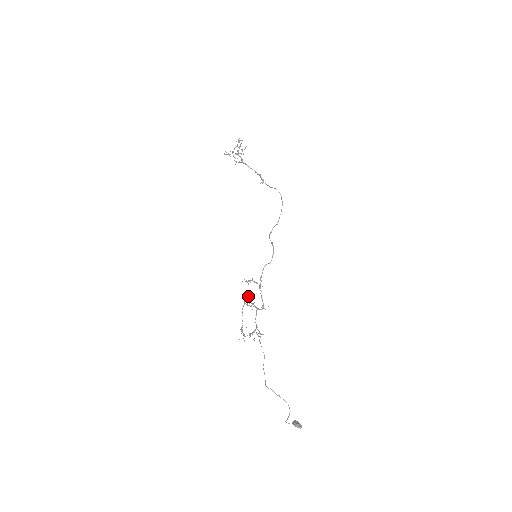
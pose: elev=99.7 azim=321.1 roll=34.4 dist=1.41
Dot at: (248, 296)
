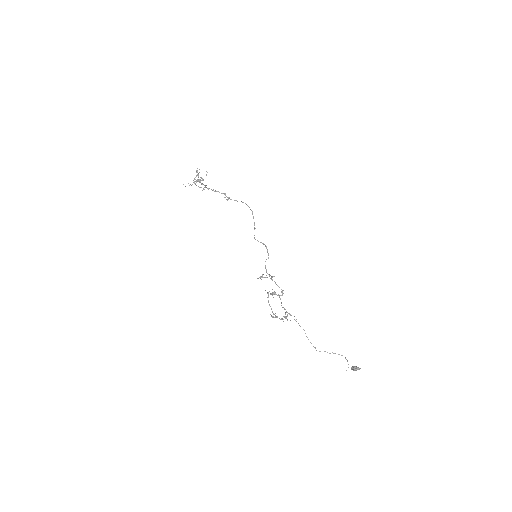
Dot at: occluded
